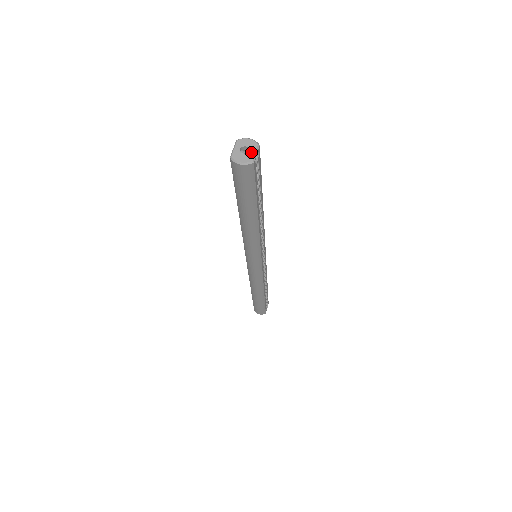
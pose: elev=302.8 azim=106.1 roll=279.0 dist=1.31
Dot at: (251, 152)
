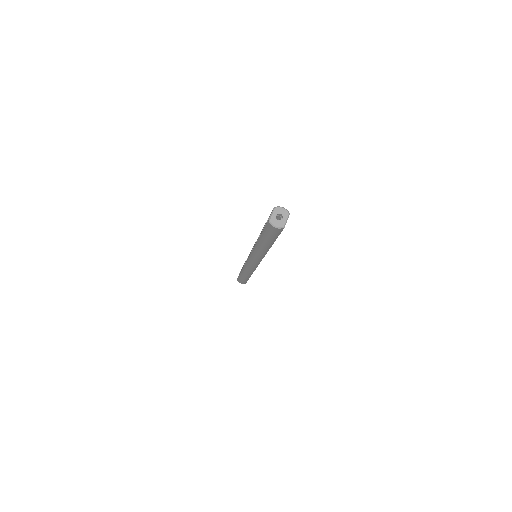
Dot at: (284, 219)
